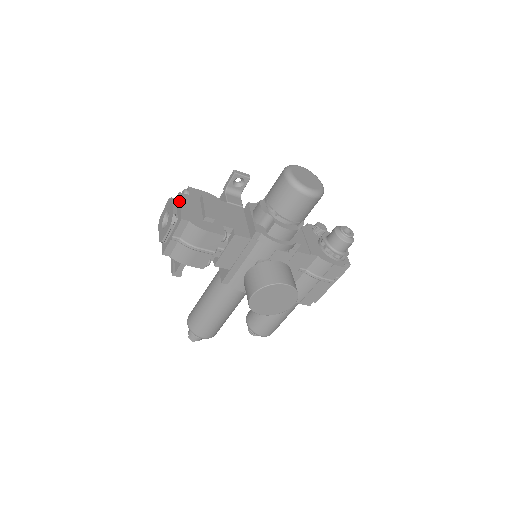
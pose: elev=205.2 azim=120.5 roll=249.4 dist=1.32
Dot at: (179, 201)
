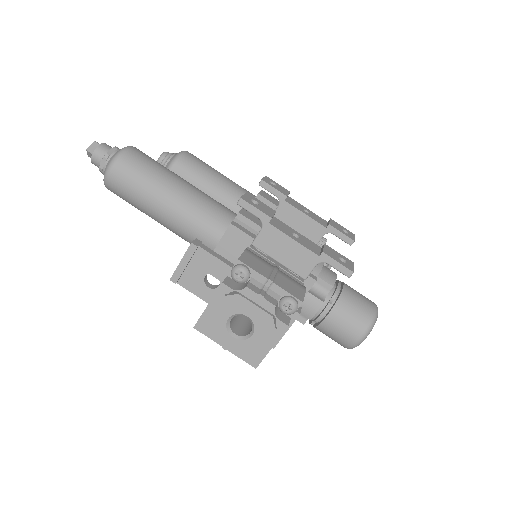
Dot at: (276, 341)
